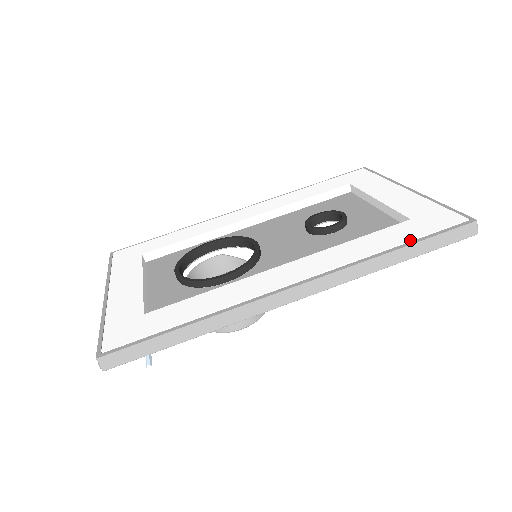
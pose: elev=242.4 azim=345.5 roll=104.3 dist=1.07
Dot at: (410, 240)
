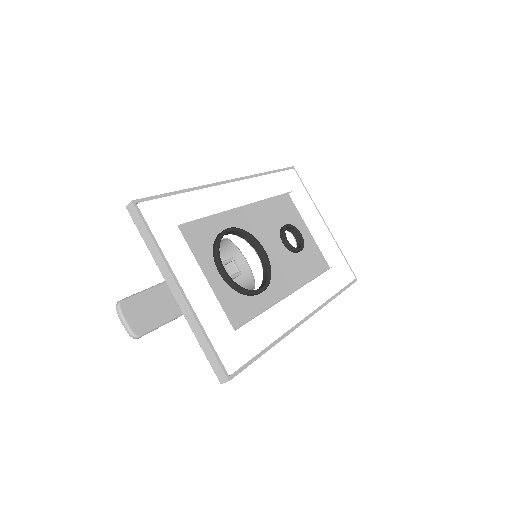
Dot at: (341, 289)
